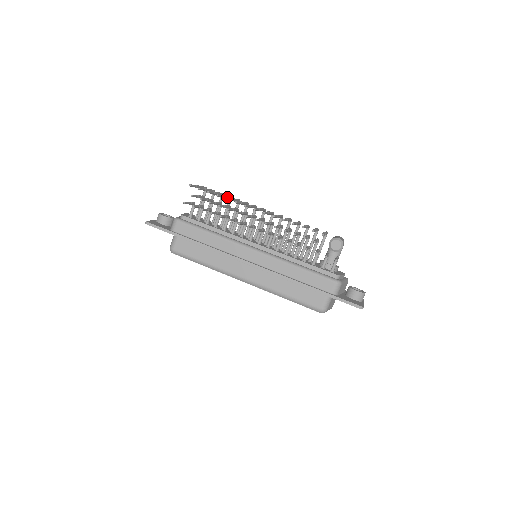
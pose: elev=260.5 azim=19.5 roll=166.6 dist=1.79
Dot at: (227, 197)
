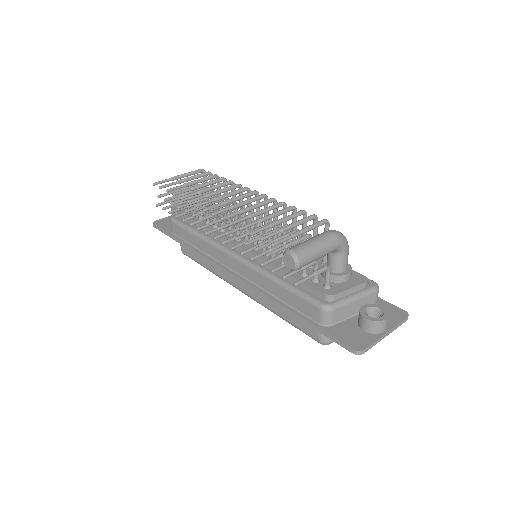
Dot at: (207, 184)
